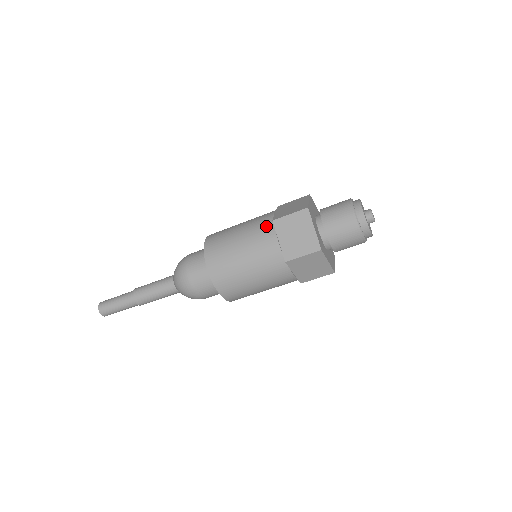
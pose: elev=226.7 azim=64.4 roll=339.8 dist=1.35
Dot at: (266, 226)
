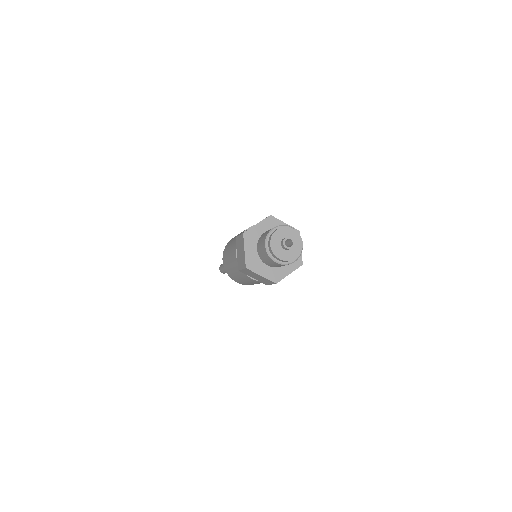
Dot at: occluded
